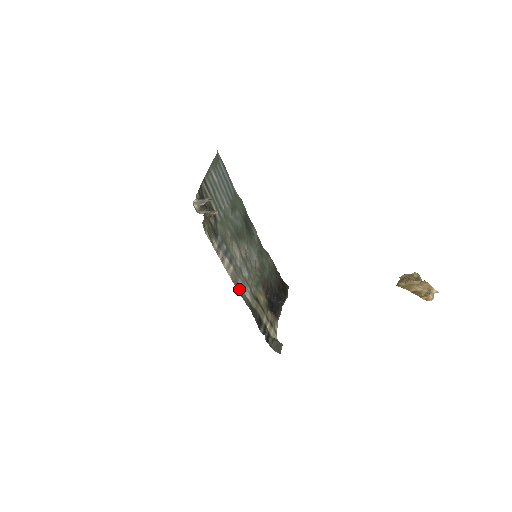
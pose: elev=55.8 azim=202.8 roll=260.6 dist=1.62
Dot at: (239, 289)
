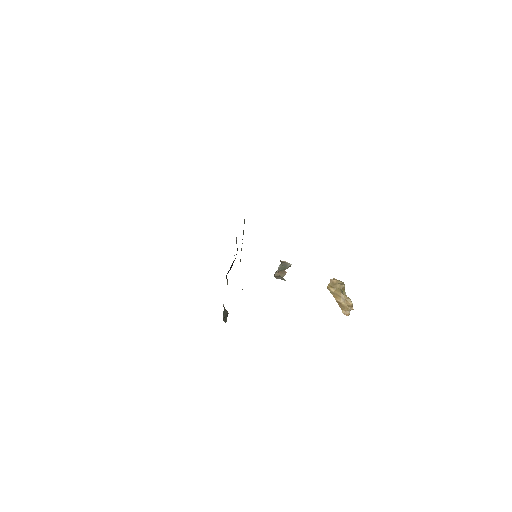
Dot at: occluded
